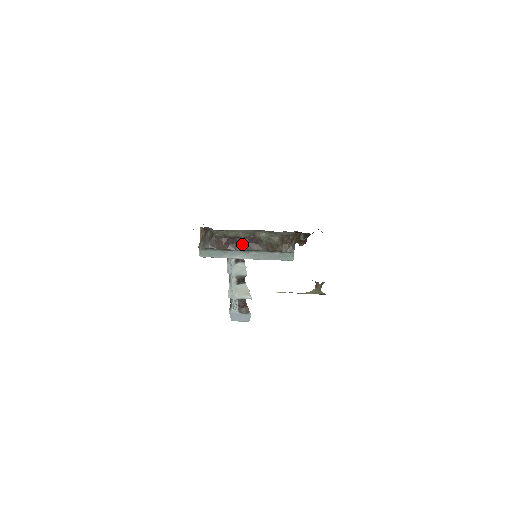
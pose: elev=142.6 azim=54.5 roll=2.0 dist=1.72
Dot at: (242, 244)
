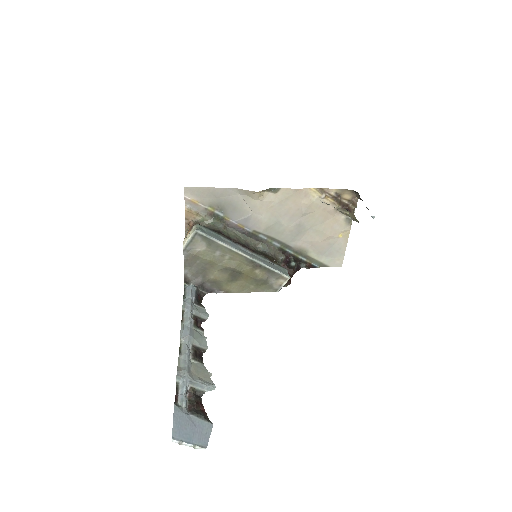
Dot at: occluded
